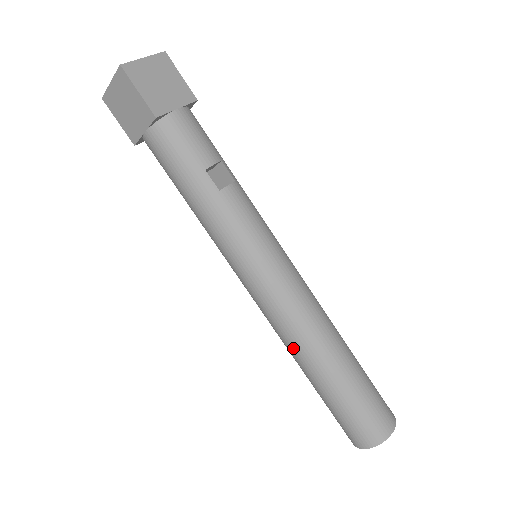
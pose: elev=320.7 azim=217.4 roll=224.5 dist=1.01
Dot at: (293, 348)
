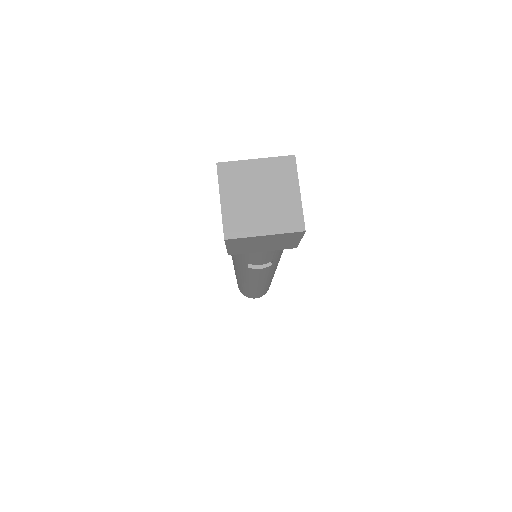
Dot at: occluded
